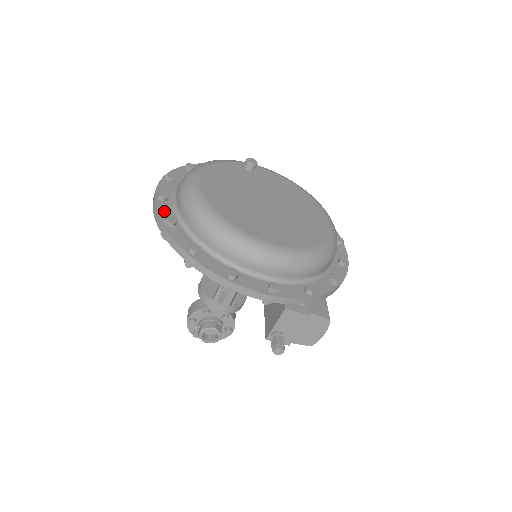
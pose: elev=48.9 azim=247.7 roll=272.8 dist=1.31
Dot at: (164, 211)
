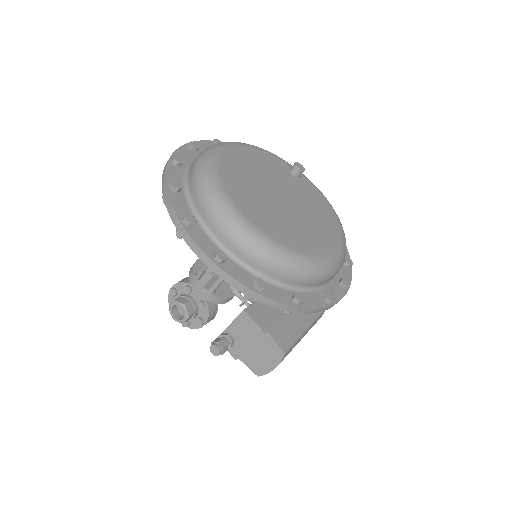
Dot at: (182, 154)
